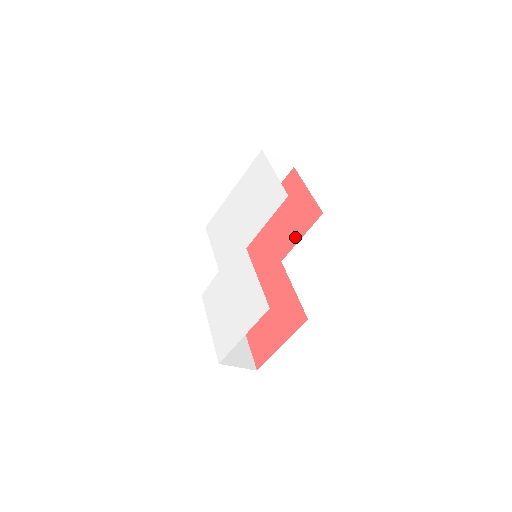
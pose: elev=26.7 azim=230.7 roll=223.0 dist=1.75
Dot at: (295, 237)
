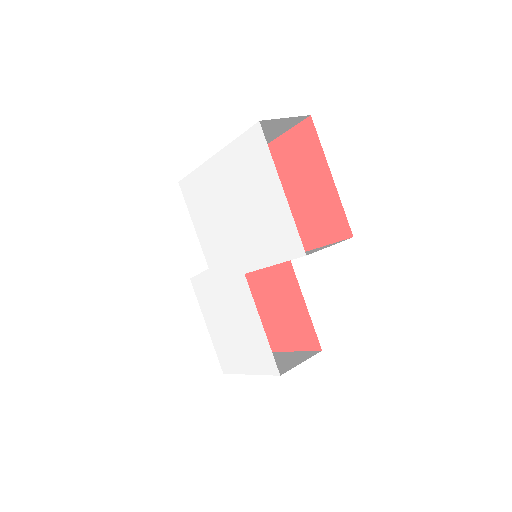
Dot at: (309, 239)
